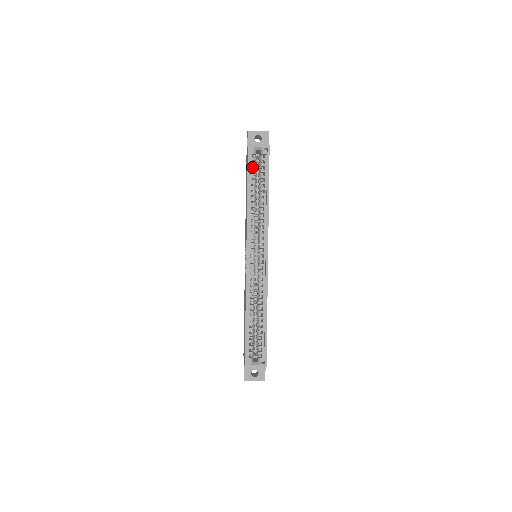
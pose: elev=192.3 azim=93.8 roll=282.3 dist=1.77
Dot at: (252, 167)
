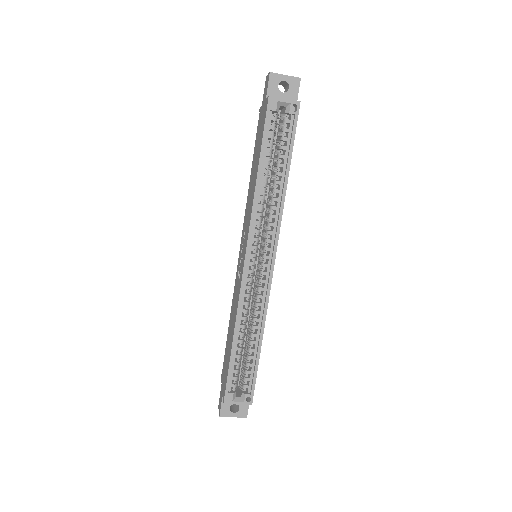
Dot at: occluded
